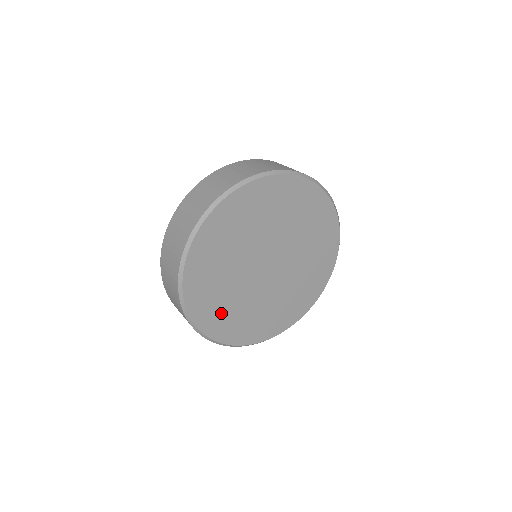
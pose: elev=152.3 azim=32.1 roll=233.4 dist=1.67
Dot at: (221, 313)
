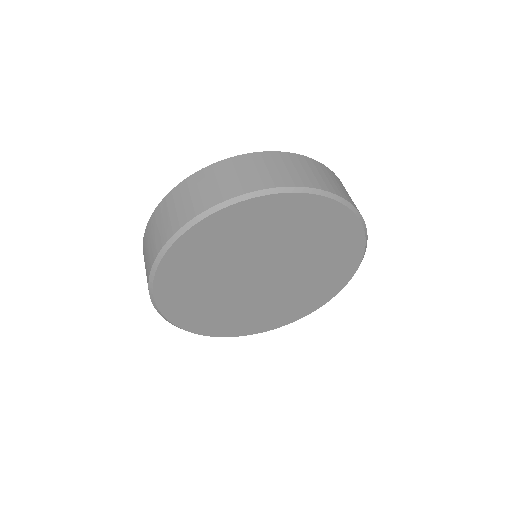
Dot at: (188, 275)
